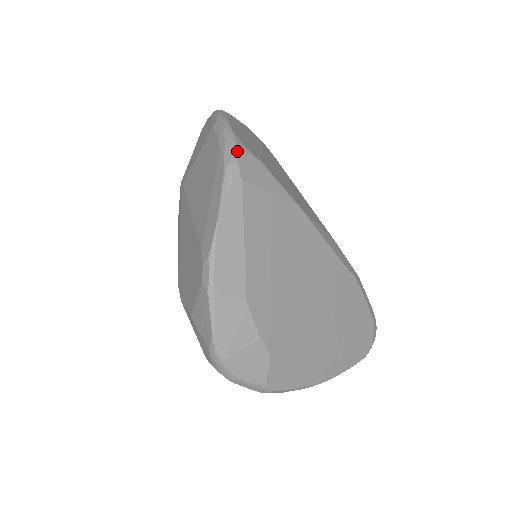
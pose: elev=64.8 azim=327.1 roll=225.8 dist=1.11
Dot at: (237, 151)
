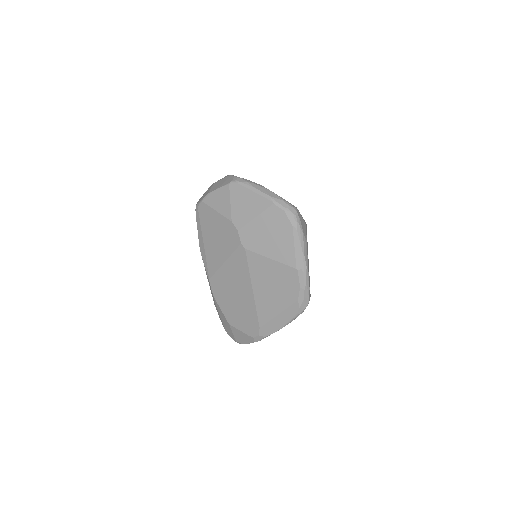
Dot at: occluded
